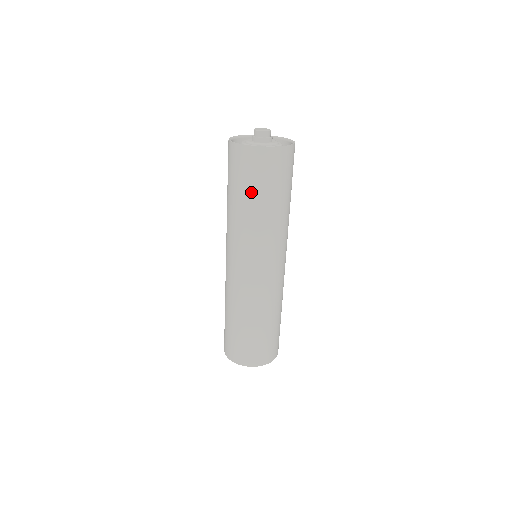
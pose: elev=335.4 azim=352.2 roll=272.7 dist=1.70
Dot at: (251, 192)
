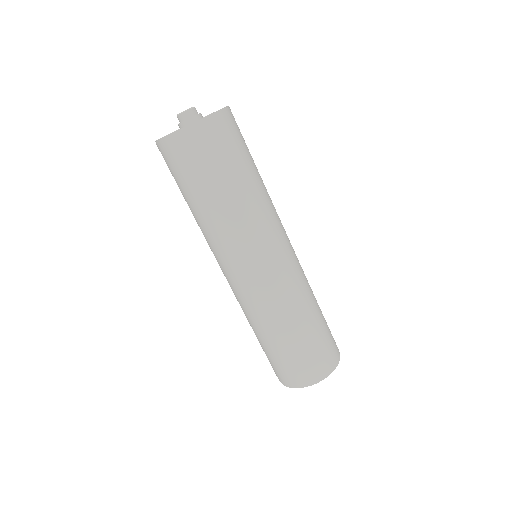
Dot at: (239, 166)
